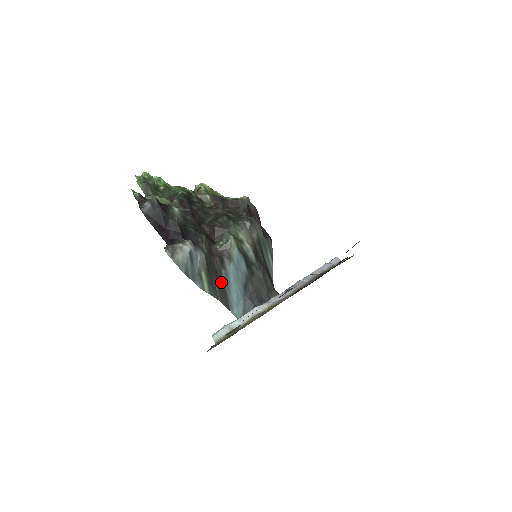
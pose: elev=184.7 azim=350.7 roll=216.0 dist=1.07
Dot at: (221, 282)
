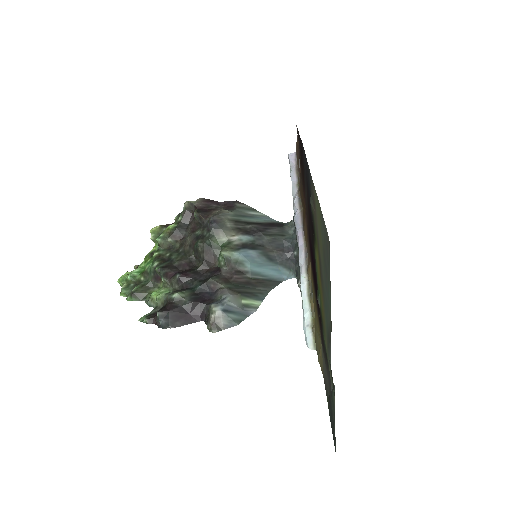
Dot at: (256, 281)
